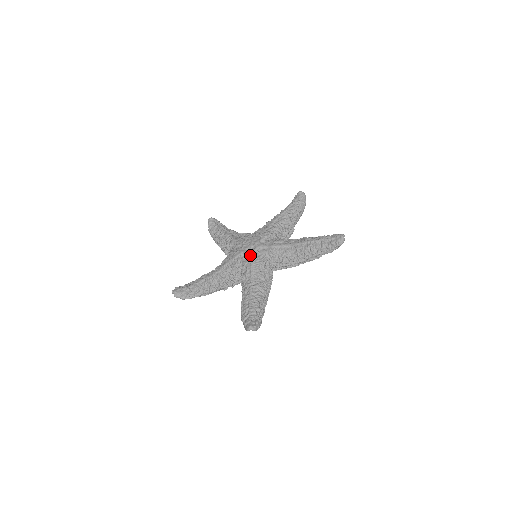
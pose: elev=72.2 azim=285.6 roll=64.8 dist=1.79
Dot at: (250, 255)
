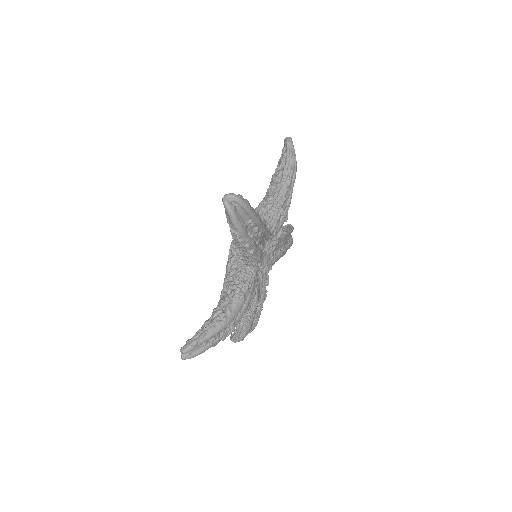
Dot at: occluded
